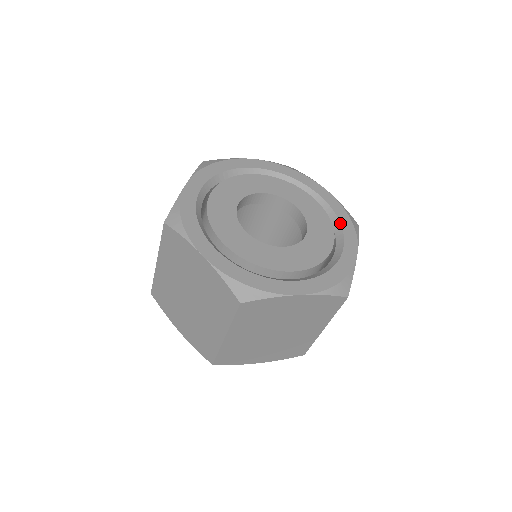
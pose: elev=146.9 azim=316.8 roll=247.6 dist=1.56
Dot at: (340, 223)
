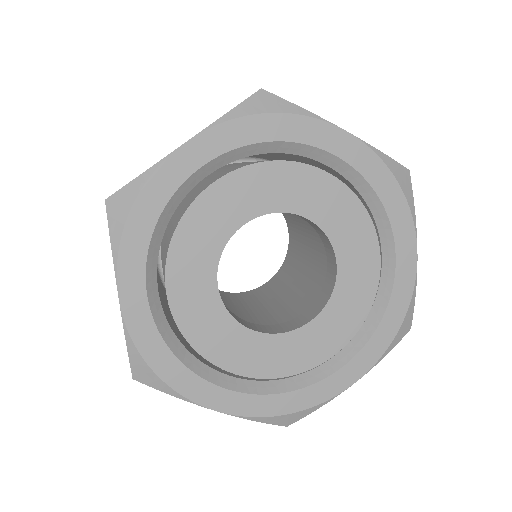
Dot at: (379, 324)
